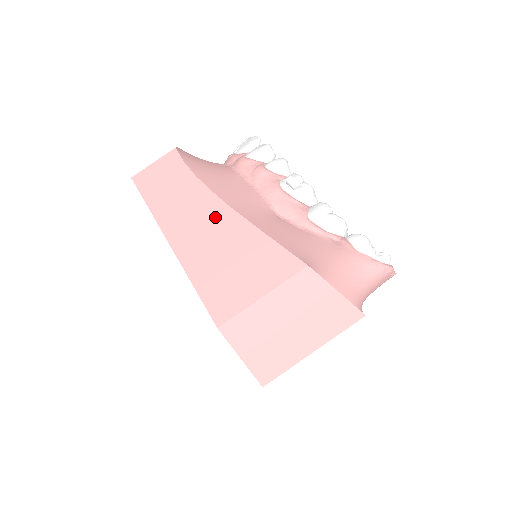
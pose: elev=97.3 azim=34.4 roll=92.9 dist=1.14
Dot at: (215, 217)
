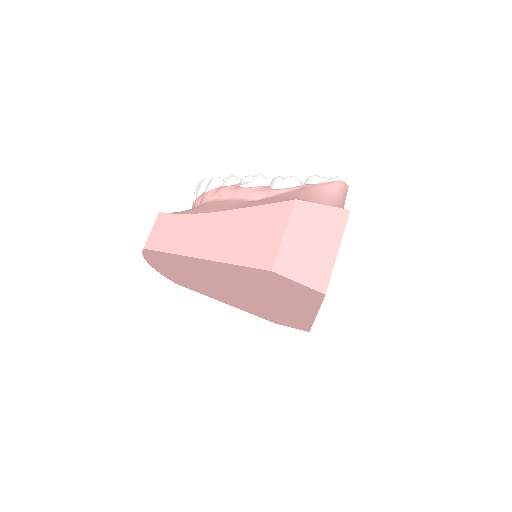
Dot at: (218, 223)
